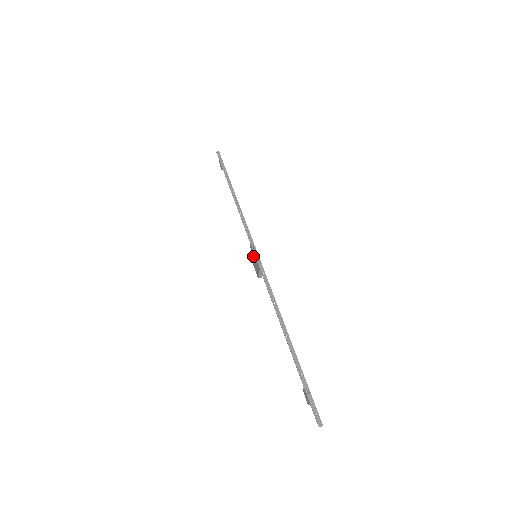
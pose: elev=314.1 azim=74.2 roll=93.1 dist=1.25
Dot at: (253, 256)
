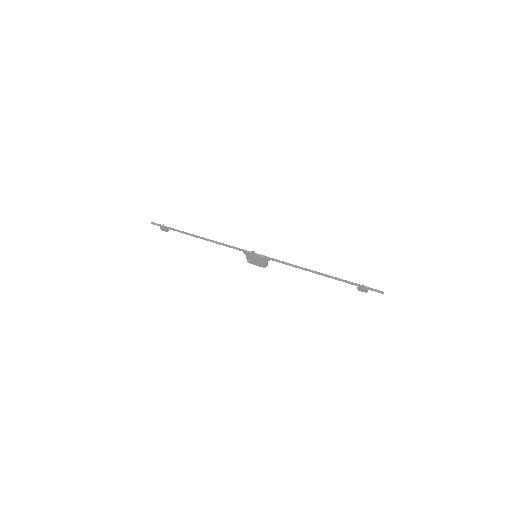
Dot at: (253, 258)
